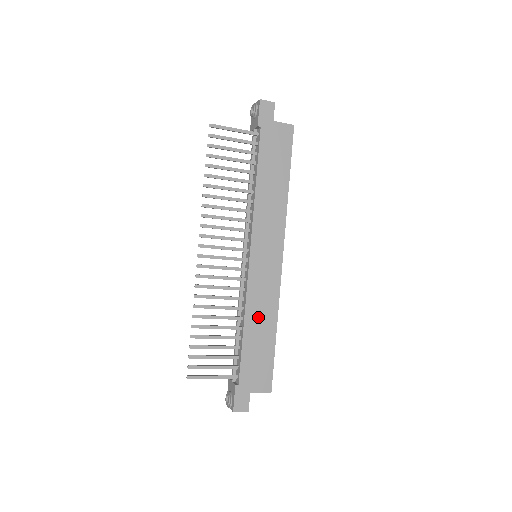
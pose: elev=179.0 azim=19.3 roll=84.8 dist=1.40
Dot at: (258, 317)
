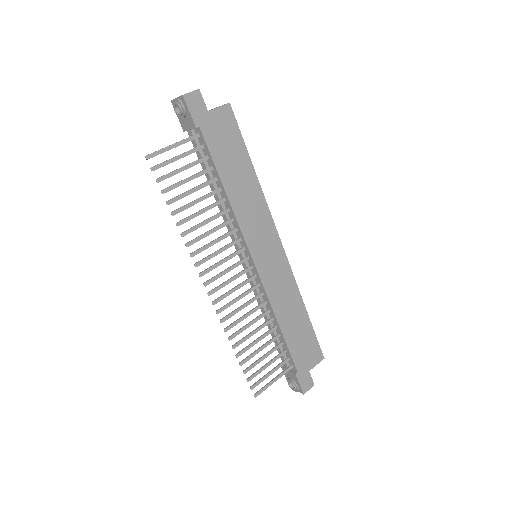
Dot at: (287, 309)
